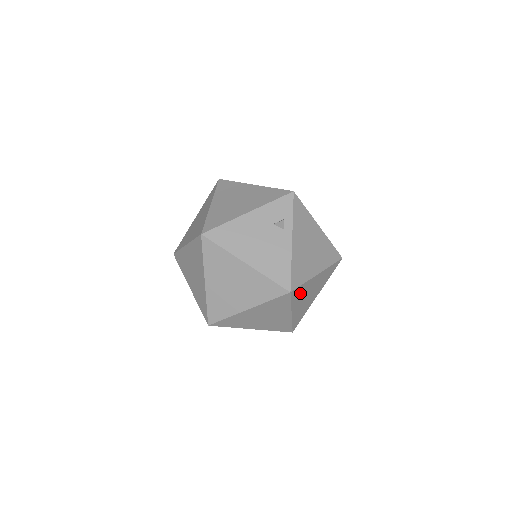
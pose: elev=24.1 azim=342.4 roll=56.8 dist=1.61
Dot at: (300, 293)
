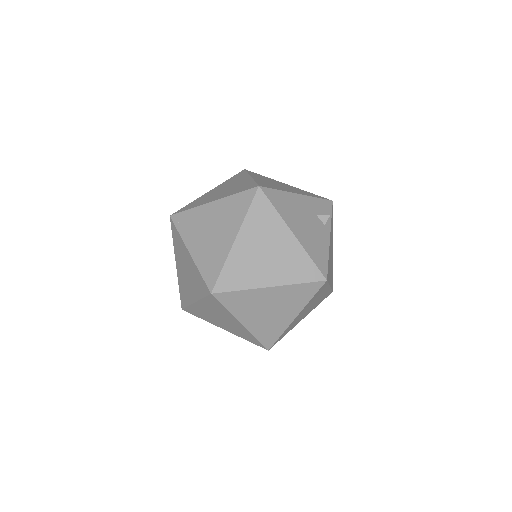
Dot at: (318, 294)
